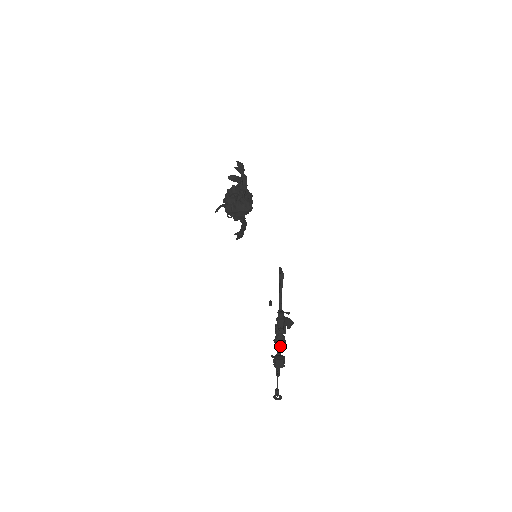
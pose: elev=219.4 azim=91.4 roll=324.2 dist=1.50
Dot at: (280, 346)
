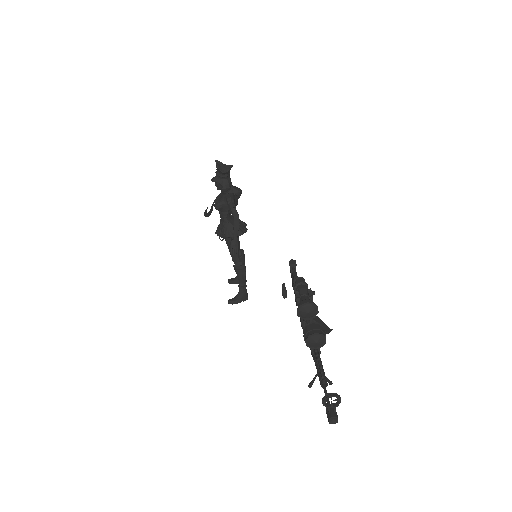
Dot at: occluded
